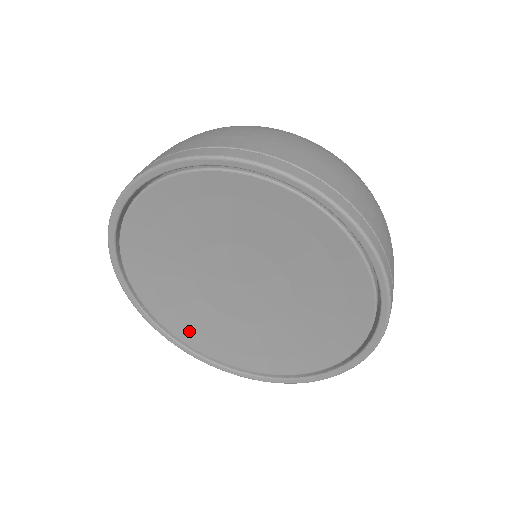
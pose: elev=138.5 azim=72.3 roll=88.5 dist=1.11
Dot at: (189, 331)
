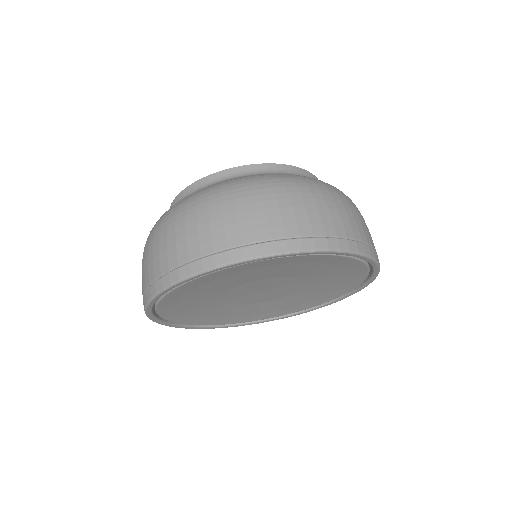
Dot at: (215, 319)
